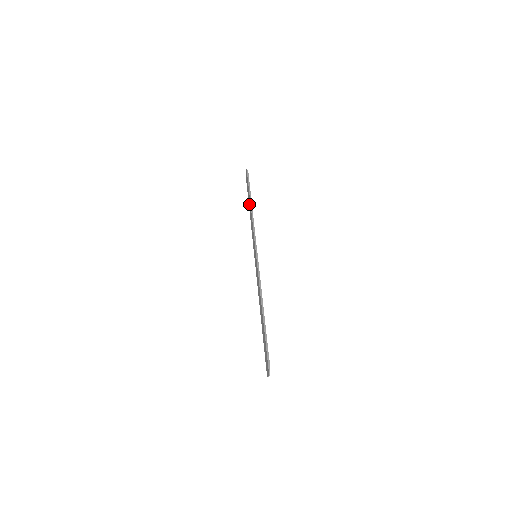
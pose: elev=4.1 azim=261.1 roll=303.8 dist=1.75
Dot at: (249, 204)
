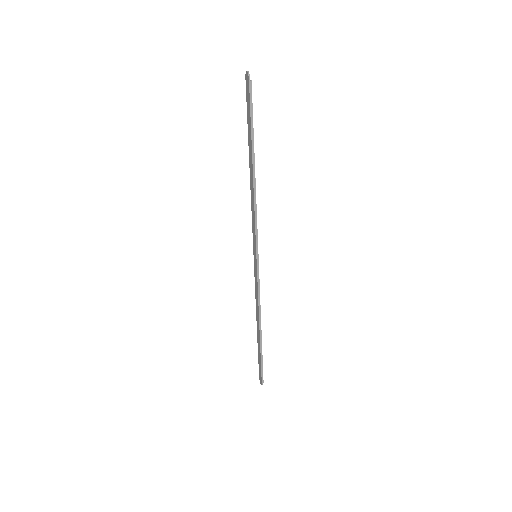
Dot at: (250, 159)
